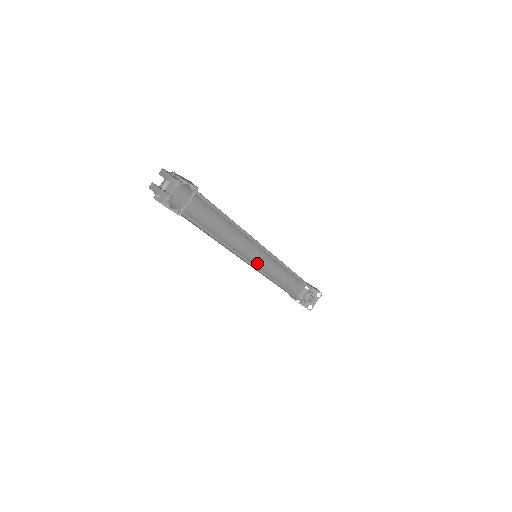
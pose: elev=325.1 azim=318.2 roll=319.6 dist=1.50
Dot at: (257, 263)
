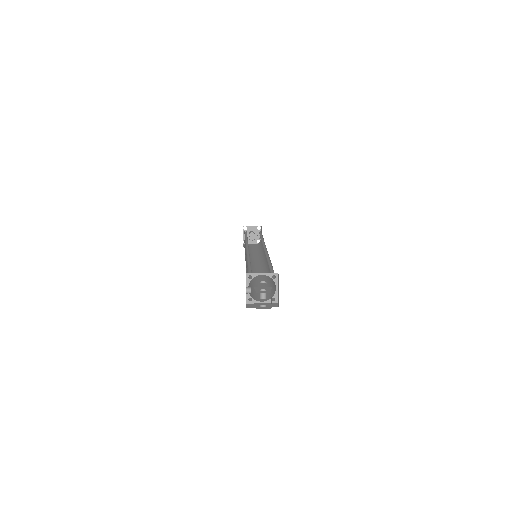
Dot at: (246, 256)
